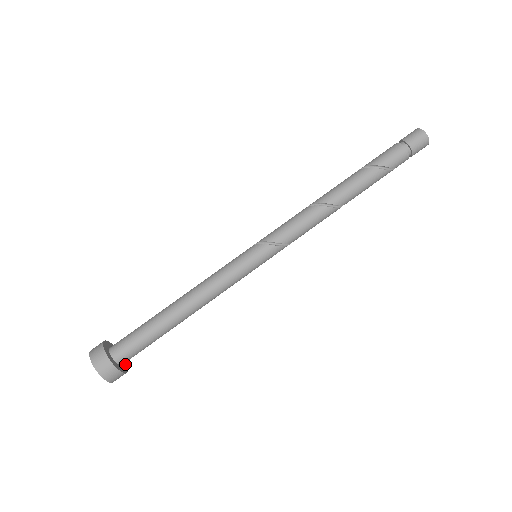
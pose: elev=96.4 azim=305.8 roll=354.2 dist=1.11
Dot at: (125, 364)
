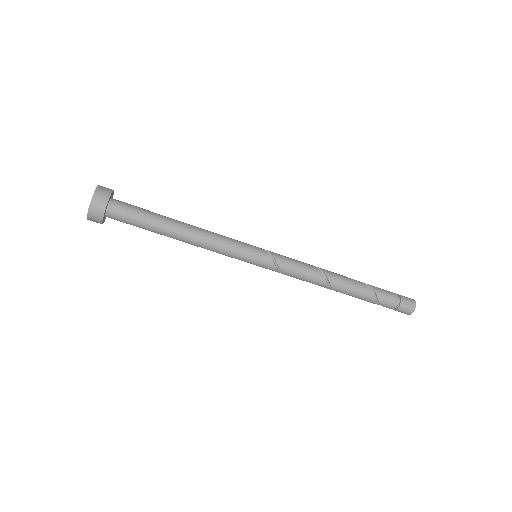
Dot at: occluded
